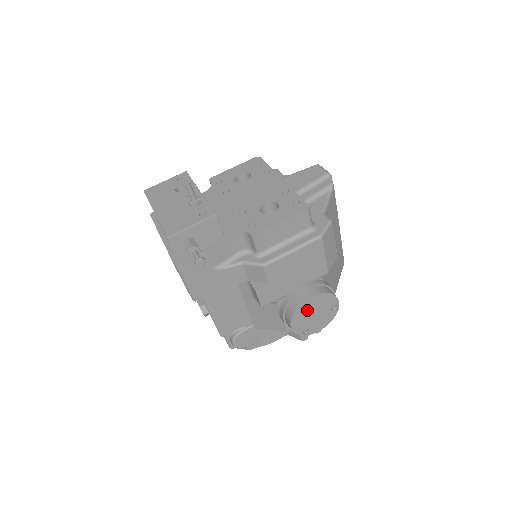
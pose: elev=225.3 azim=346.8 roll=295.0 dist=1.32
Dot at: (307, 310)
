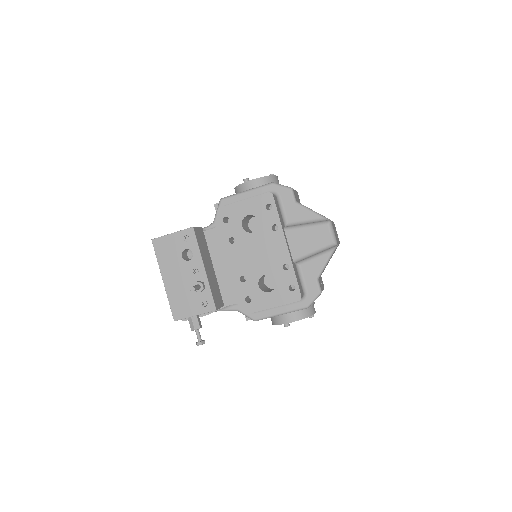
Dot at: (286, 326)
